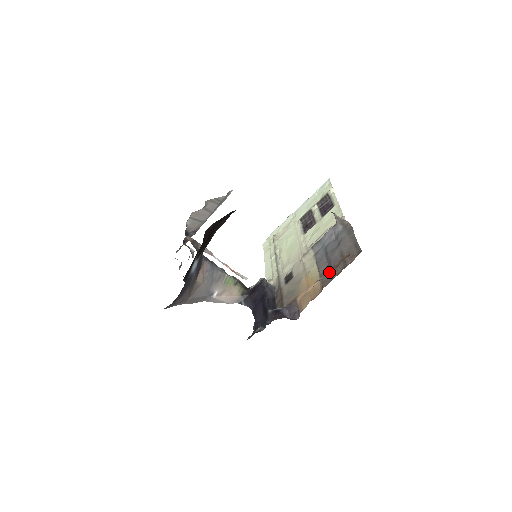
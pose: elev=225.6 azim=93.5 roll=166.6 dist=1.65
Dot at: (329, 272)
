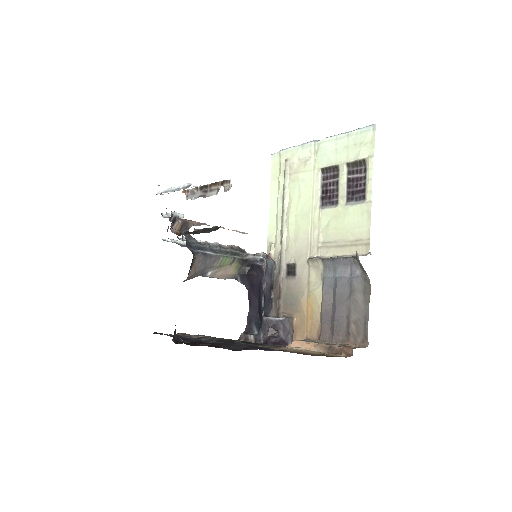
Dot at: (327, 351)
